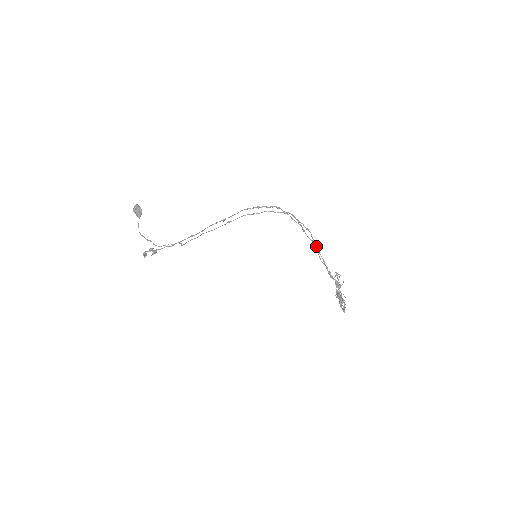
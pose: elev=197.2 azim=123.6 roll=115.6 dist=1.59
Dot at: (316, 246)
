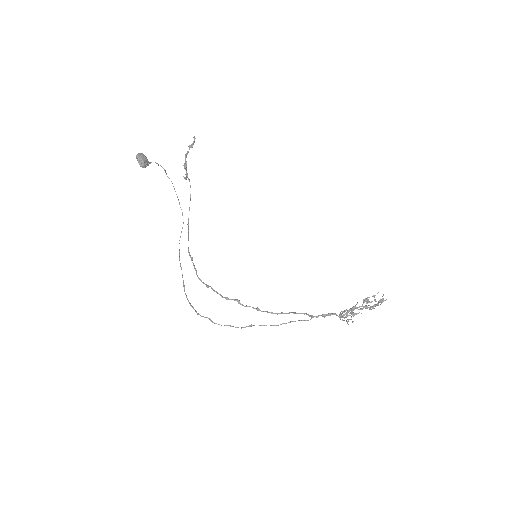
Dot at: (293, 313)
